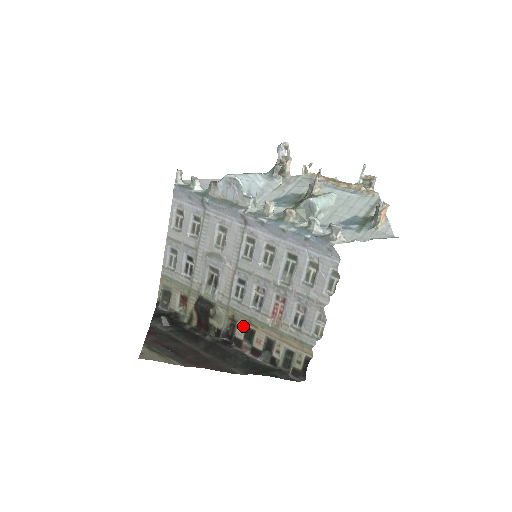
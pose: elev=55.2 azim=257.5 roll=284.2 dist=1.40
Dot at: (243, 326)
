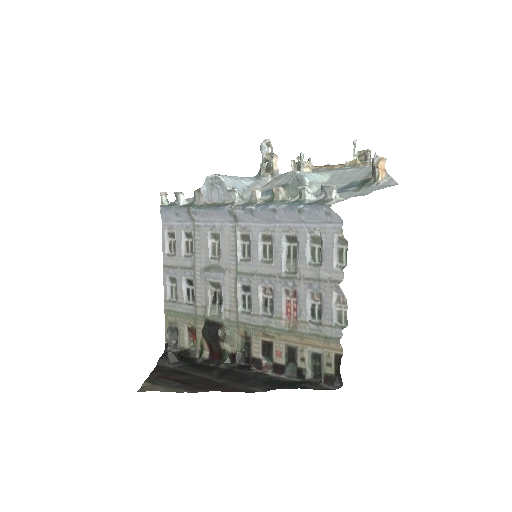
Dot at: (258, 341)
